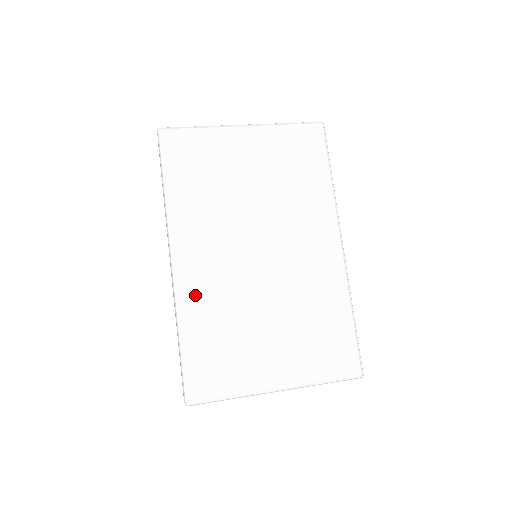
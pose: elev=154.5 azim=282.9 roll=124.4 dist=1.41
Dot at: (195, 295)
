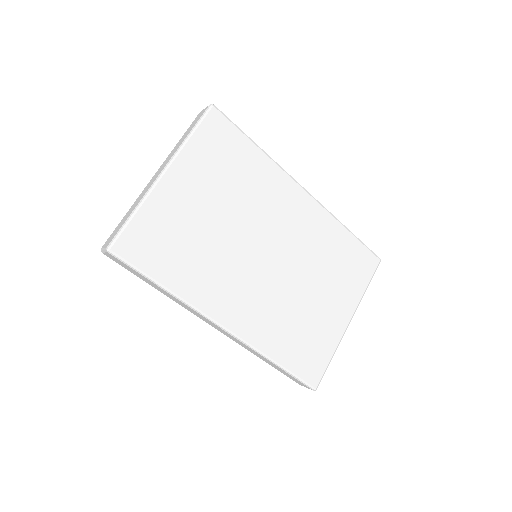
Dot at: (260, 331)
